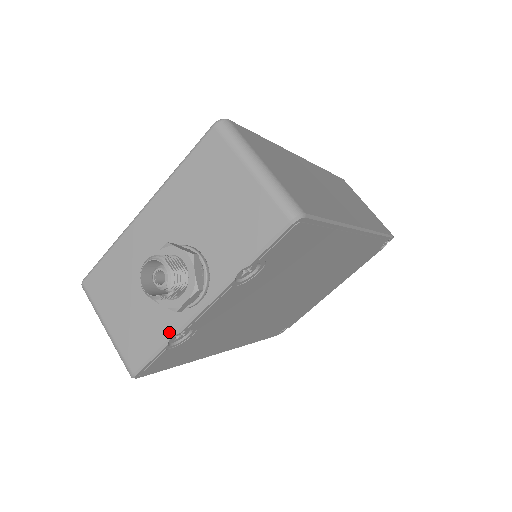
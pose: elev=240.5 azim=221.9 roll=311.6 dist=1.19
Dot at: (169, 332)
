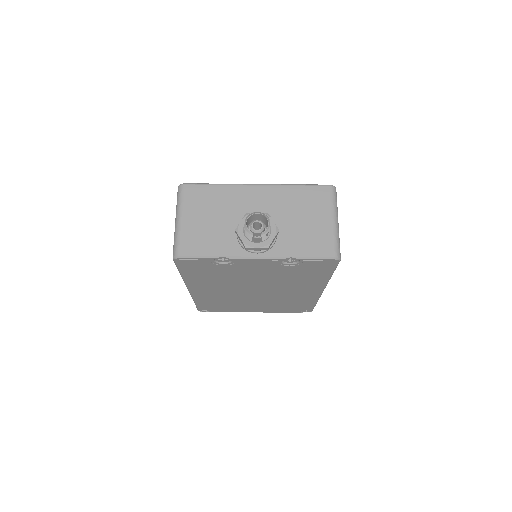
Dot at: (224, 253)
